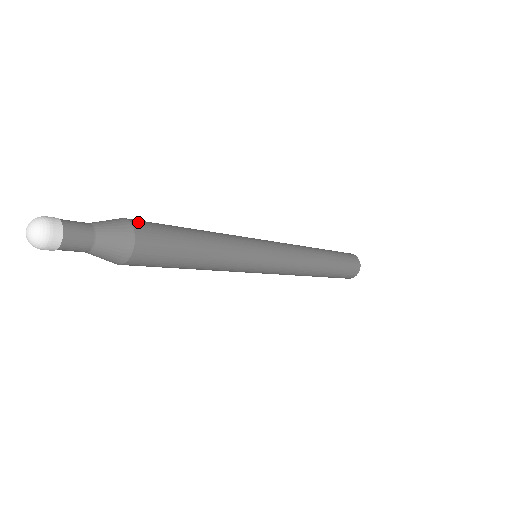
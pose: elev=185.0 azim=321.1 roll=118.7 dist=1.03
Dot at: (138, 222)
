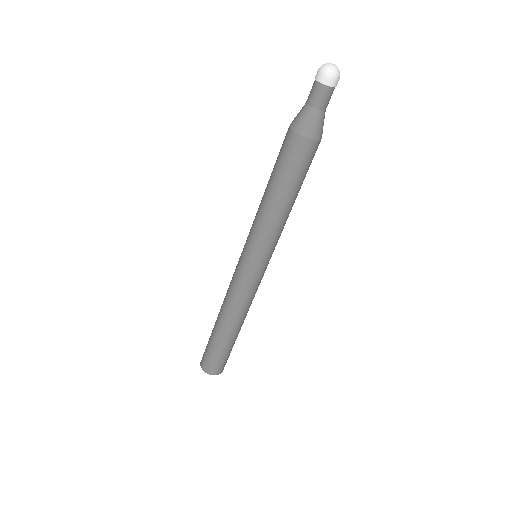
Dot at: occluded
